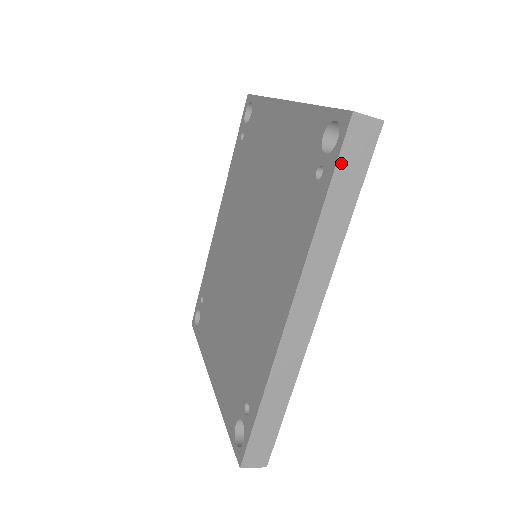
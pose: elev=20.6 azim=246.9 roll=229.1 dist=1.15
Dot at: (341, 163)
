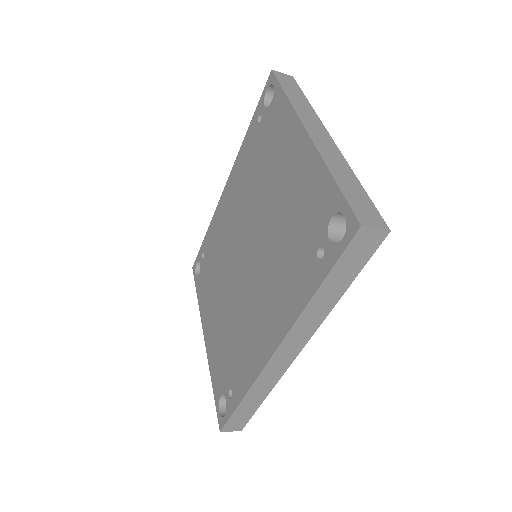
Dot at: (341, 262)
